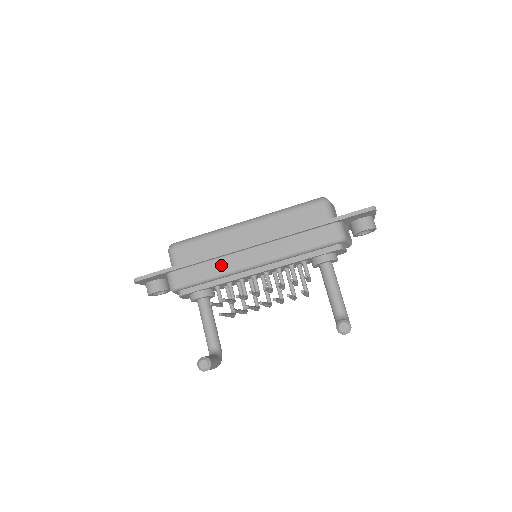
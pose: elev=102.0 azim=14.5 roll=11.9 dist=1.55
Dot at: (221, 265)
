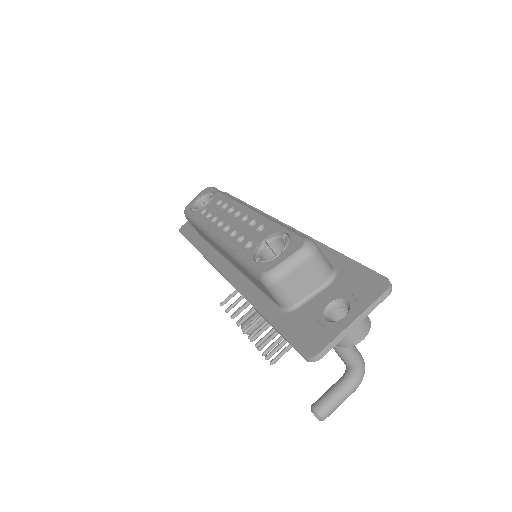
Dot at: occluded
